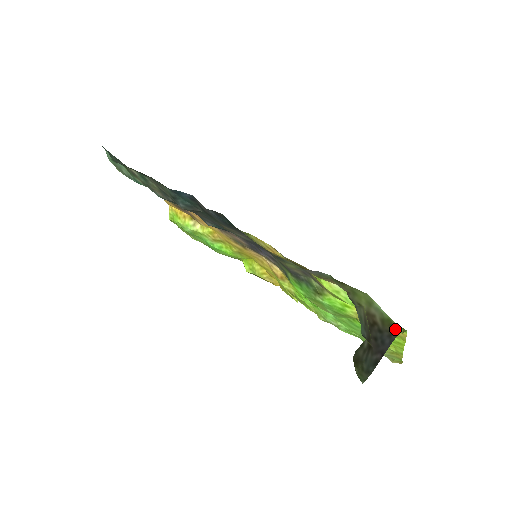
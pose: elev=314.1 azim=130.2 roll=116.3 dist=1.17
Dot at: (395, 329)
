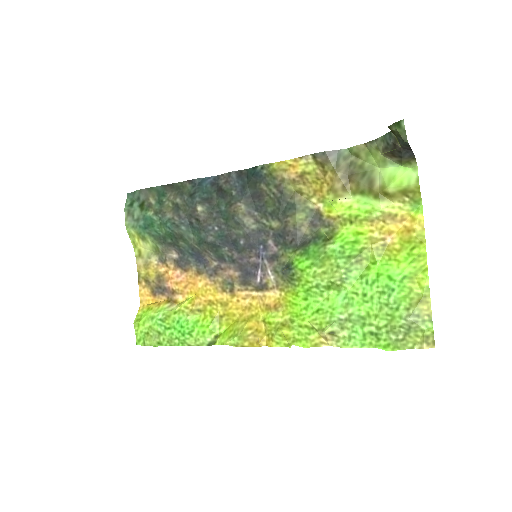
Dot at: (412, 162)
